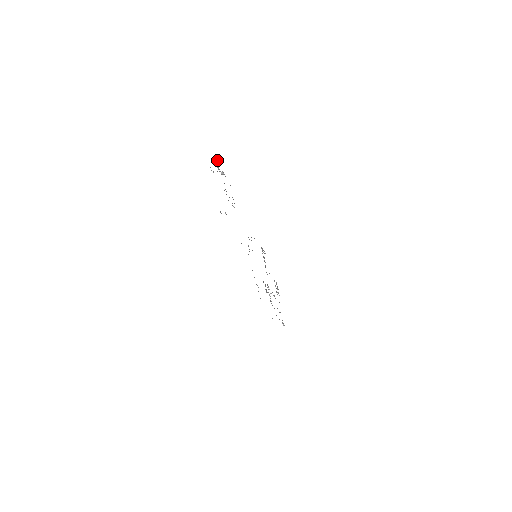
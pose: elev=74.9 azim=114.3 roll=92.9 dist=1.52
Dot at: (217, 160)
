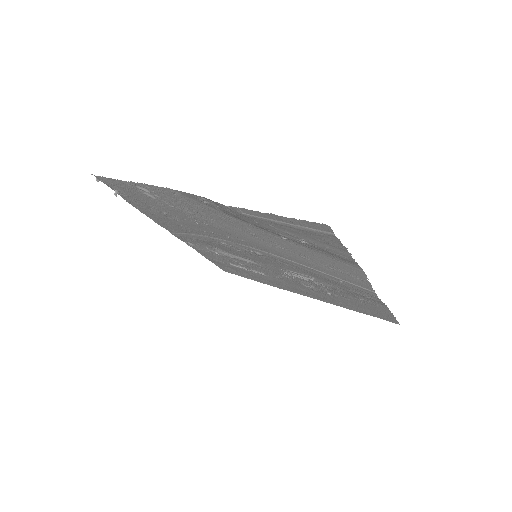
Dot at: occluded
